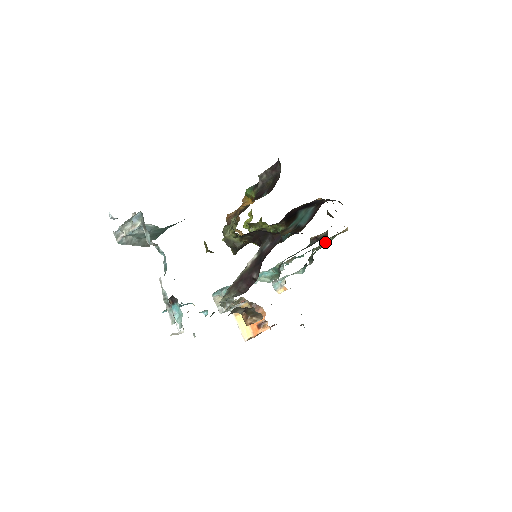
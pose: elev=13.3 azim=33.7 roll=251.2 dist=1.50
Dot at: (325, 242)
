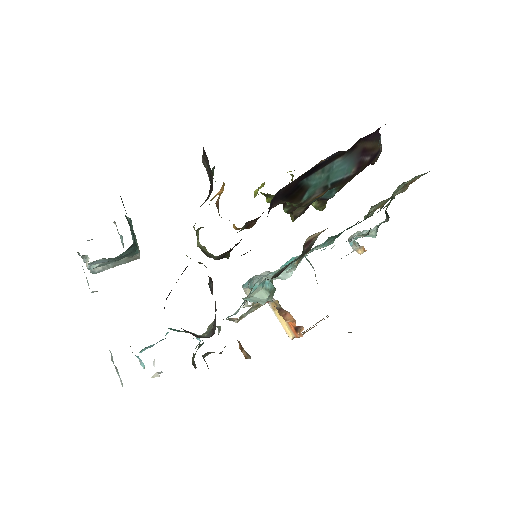
Dot at: occluded
